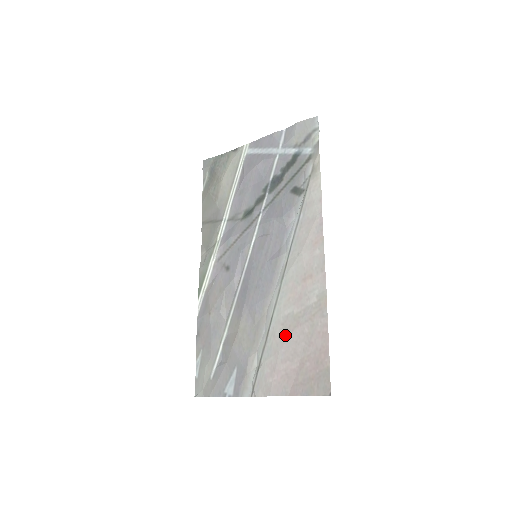
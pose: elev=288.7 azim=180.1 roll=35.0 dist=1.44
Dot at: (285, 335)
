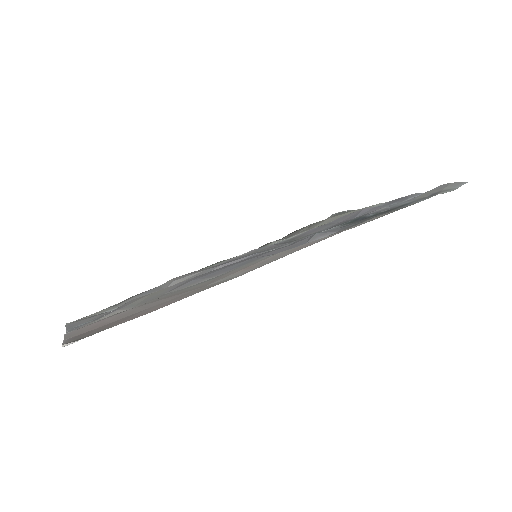
Dot at: (156, 300)
